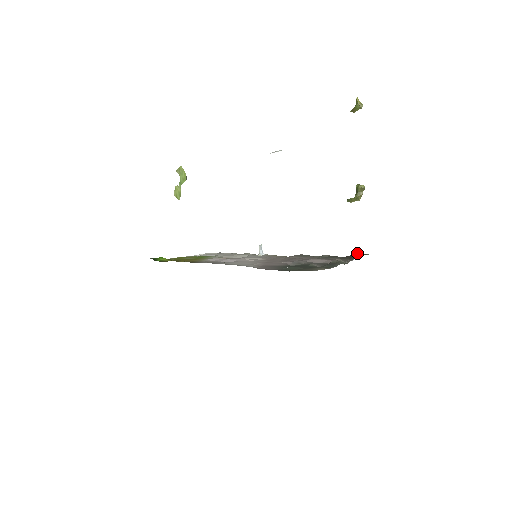
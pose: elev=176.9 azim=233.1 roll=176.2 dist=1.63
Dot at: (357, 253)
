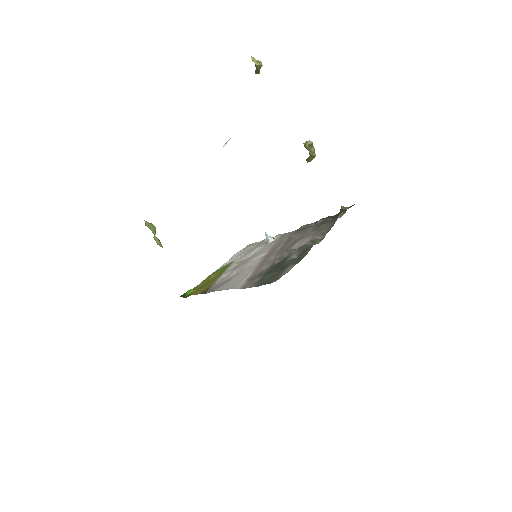
Dot at: (342, 209)
